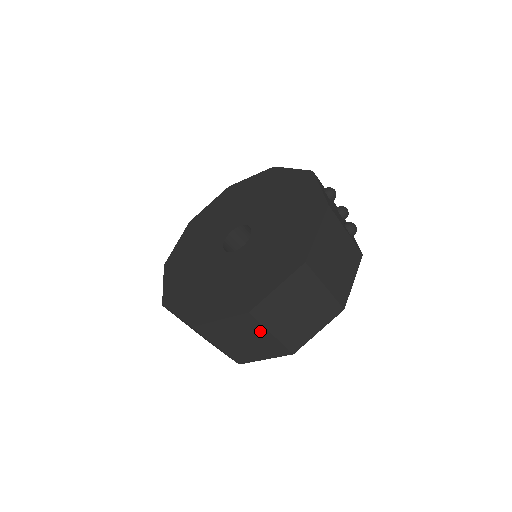
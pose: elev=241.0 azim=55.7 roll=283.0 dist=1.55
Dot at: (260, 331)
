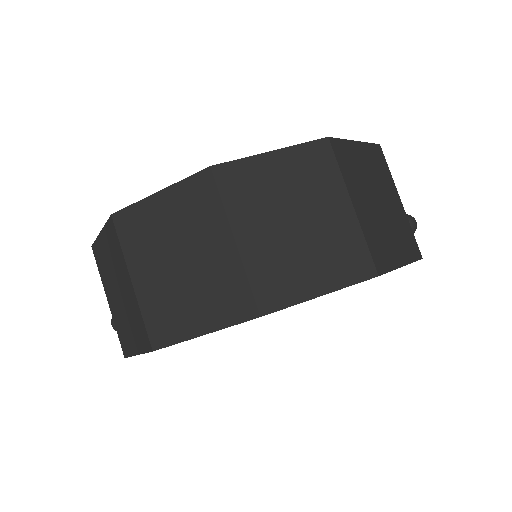
Dot at: (216, 228)
